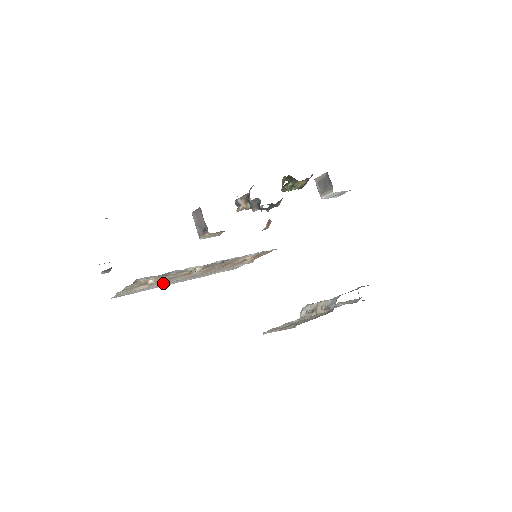
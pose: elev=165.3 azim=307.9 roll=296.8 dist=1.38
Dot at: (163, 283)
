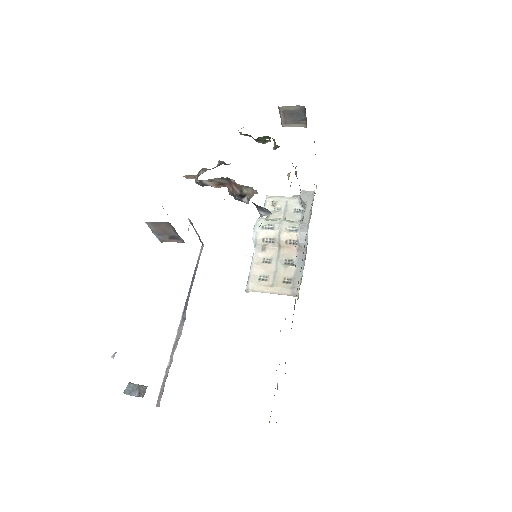
Dot at: occluded
